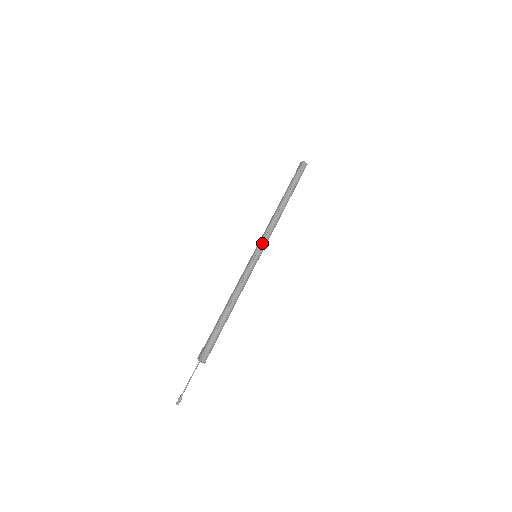
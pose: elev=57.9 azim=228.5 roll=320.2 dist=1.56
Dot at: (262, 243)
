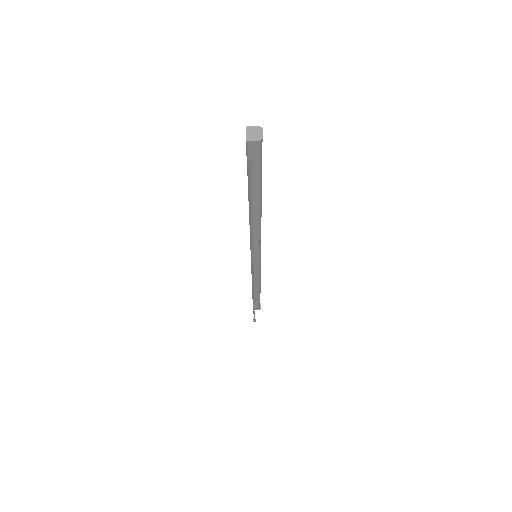
Dot at: (253, 252)
